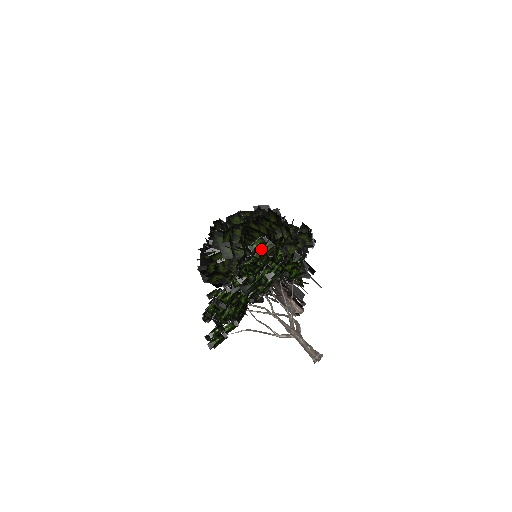
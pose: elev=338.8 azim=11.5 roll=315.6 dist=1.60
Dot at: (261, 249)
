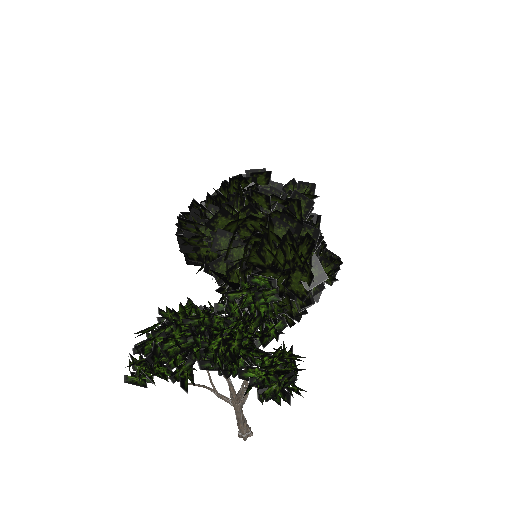
Dot at: (261, 291)
